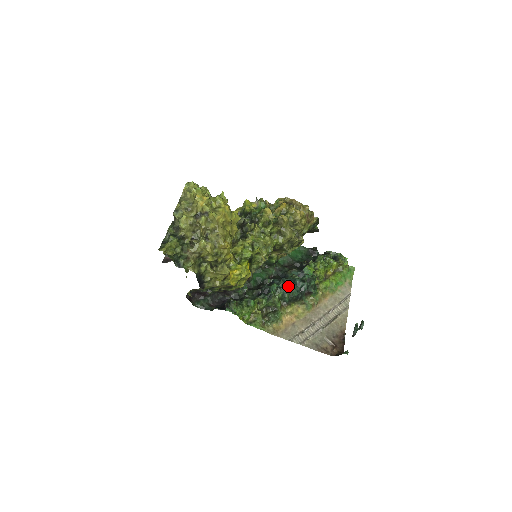
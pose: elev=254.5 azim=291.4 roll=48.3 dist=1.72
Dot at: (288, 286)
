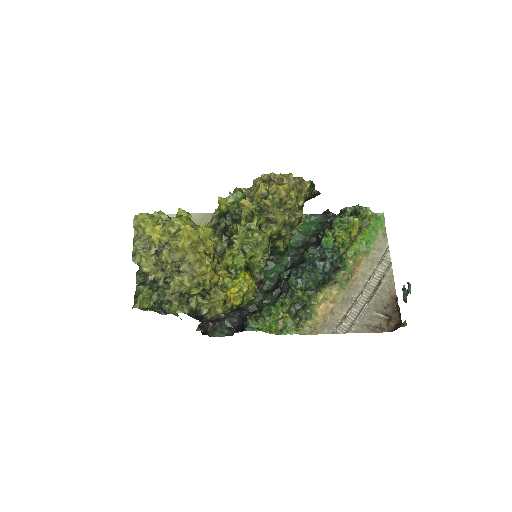
Dot at: (308, 272)
